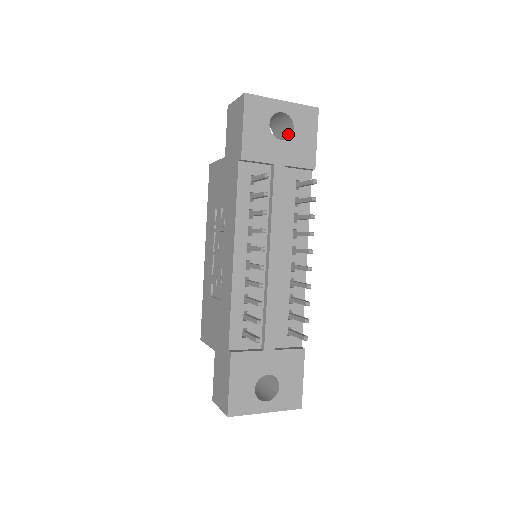
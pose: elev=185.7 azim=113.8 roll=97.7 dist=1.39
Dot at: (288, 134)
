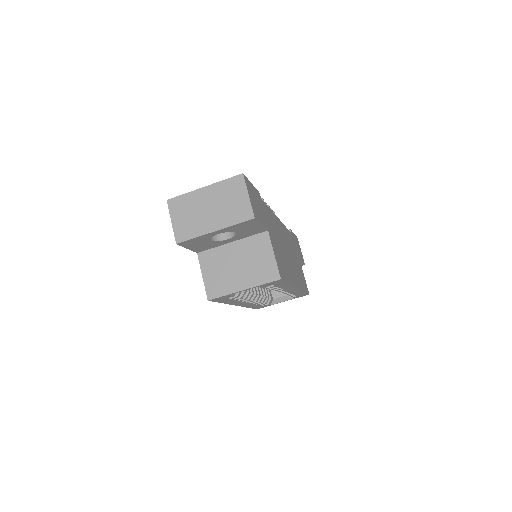
Dot at: occluded
